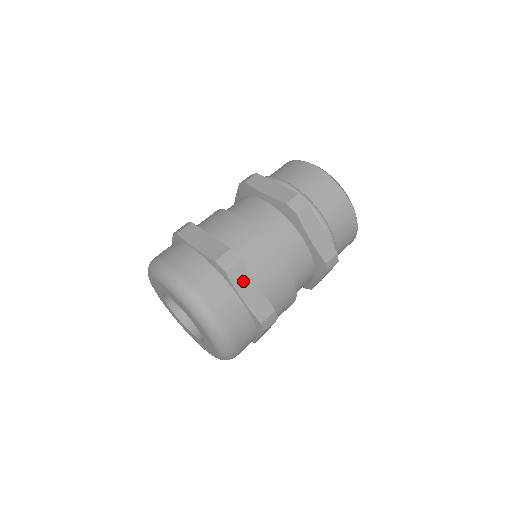
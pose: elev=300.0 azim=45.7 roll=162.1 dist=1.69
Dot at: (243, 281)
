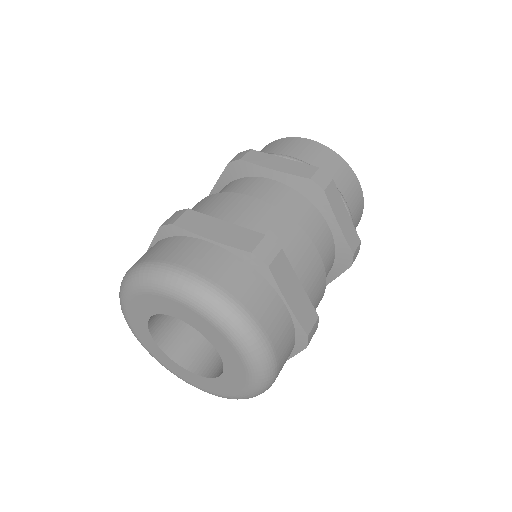
Dot at: (286, 278)
